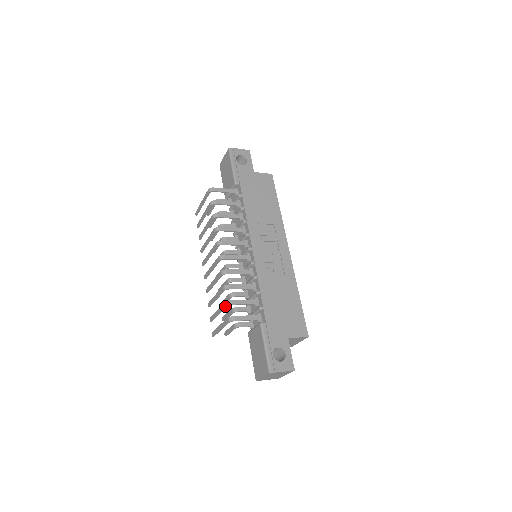
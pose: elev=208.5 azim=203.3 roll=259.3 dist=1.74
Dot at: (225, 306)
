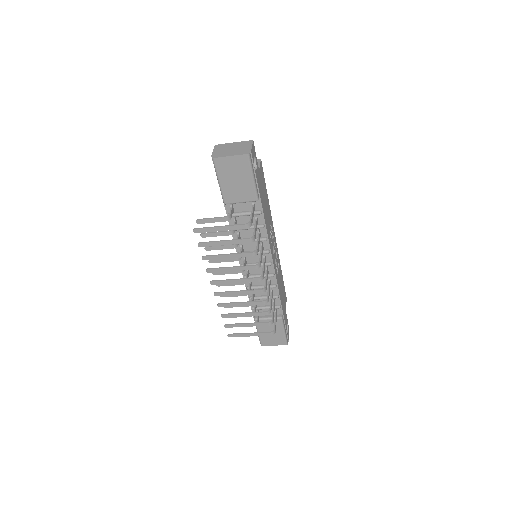
Dot at: occluded
